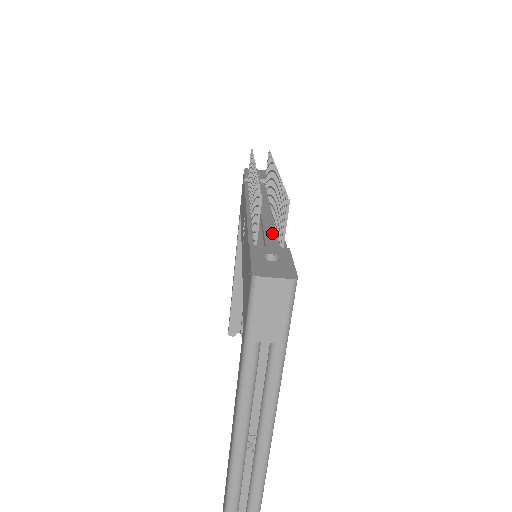
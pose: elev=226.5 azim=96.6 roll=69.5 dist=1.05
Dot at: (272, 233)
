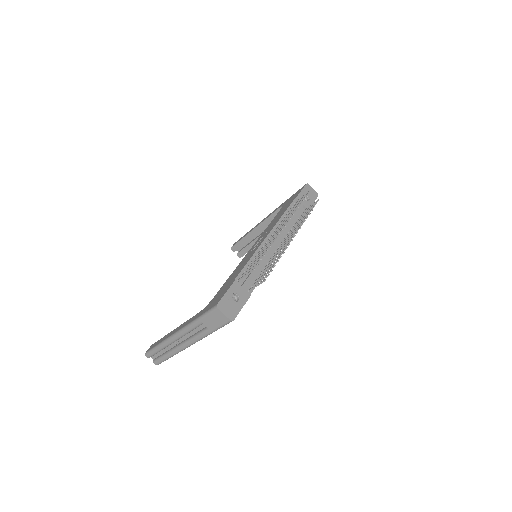
Dot at: (258, 272)
